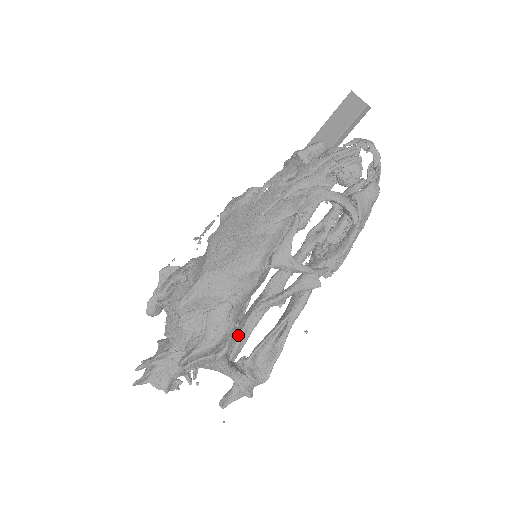
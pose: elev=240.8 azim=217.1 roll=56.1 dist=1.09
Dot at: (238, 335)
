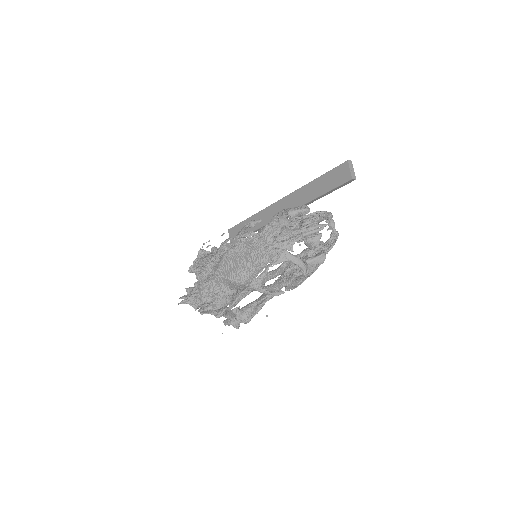
Dot at: (238, 294)
